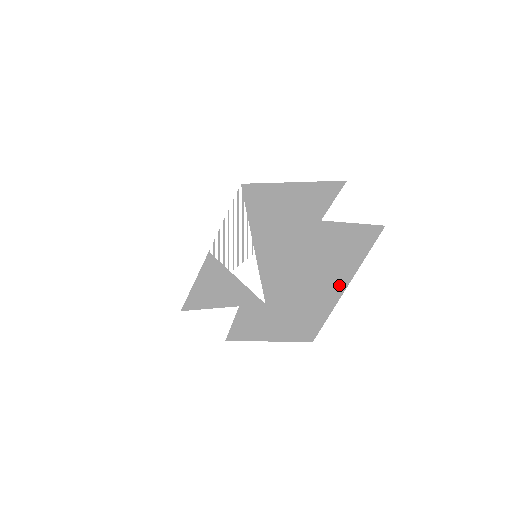
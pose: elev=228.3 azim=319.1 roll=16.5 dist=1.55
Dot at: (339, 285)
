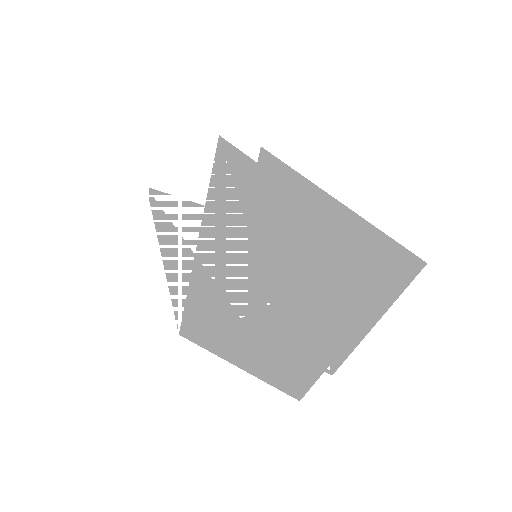
Dot at: occluded
